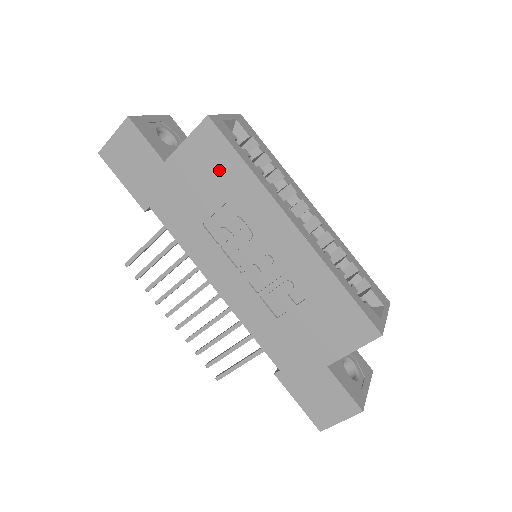
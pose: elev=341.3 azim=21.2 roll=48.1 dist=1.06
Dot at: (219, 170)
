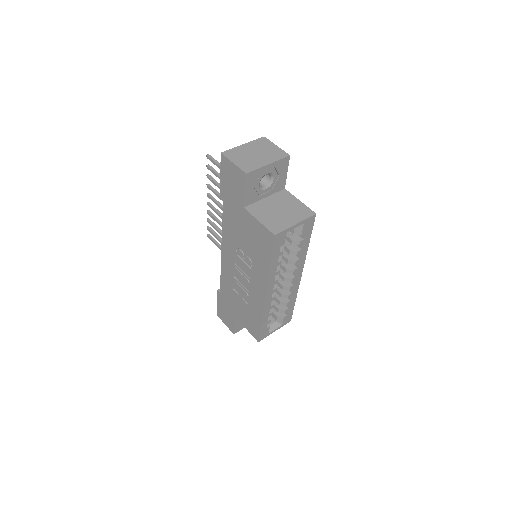
Dot at: (260, 247)
